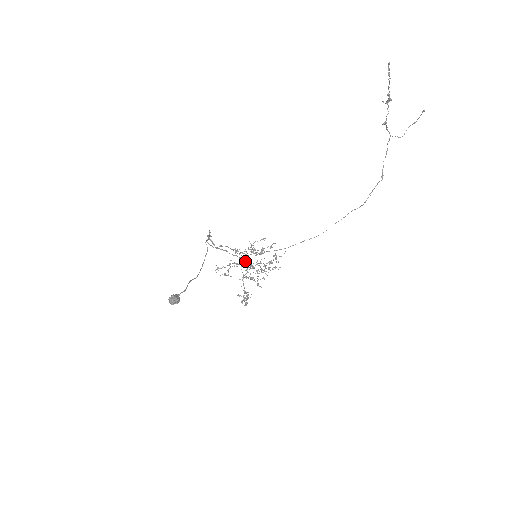
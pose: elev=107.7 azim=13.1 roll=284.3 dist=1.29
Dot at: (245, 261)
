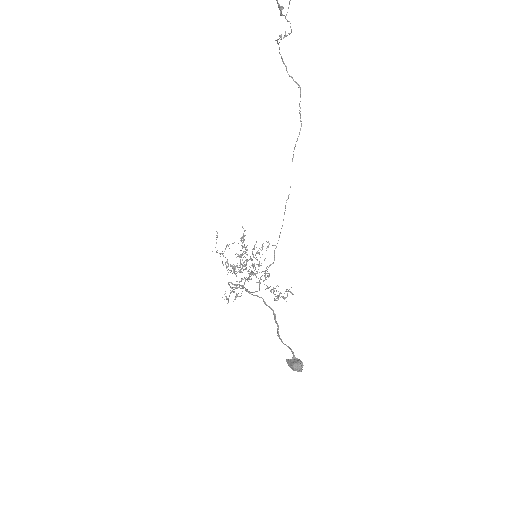
Dot at: occluded
